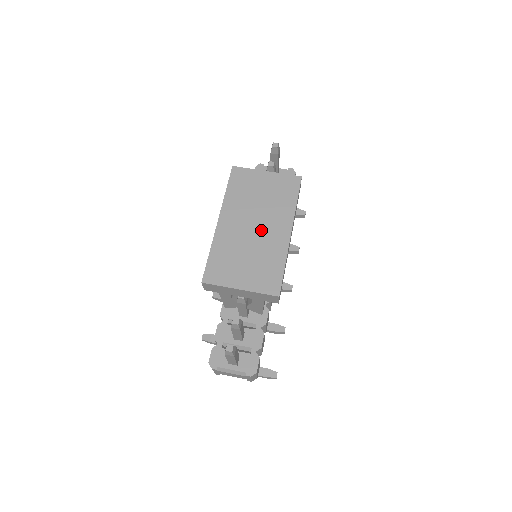
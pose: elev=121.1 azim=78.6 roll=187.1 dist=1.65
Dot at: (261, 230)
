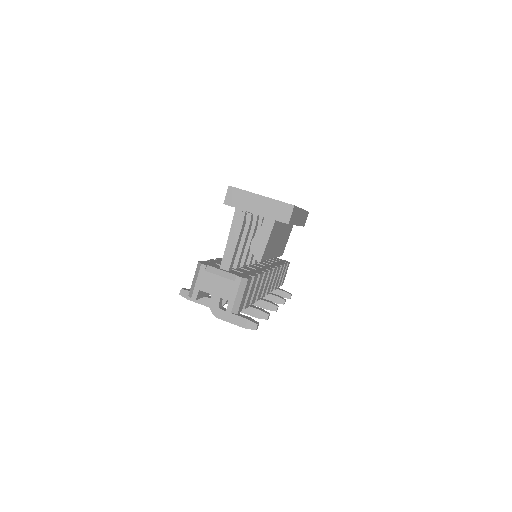
Dot at: occluded
